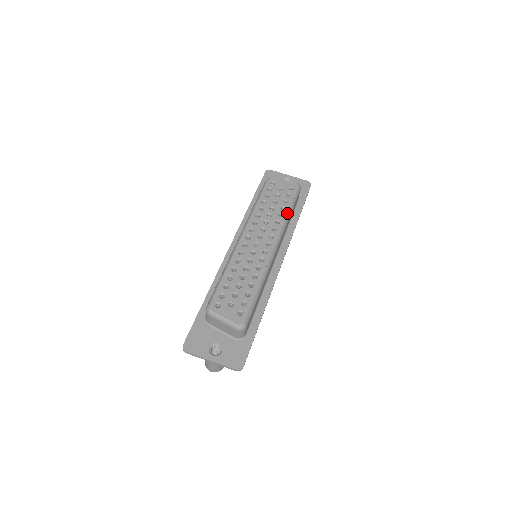
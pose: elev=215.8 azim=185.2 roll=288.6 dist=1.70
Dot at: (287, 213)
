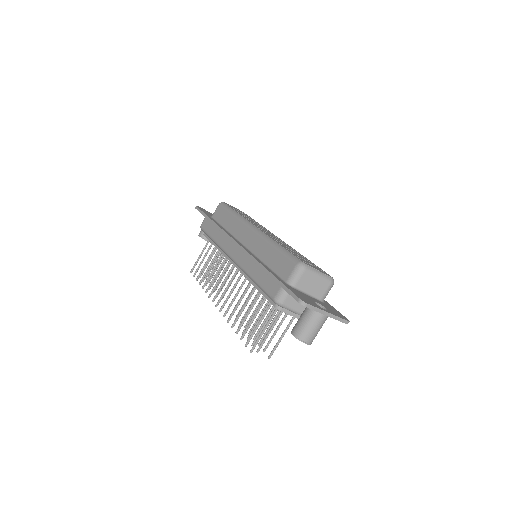
Dot at: (261, 225)
